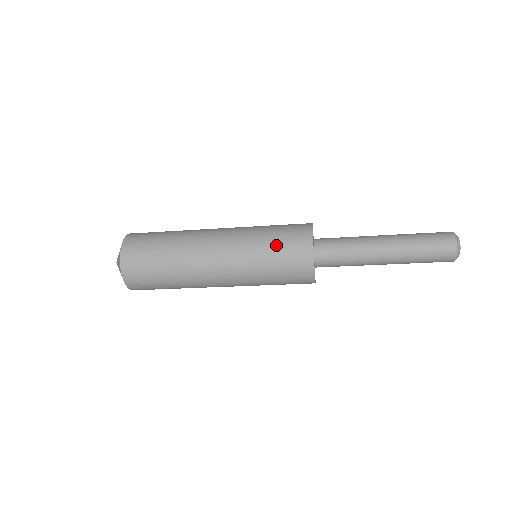
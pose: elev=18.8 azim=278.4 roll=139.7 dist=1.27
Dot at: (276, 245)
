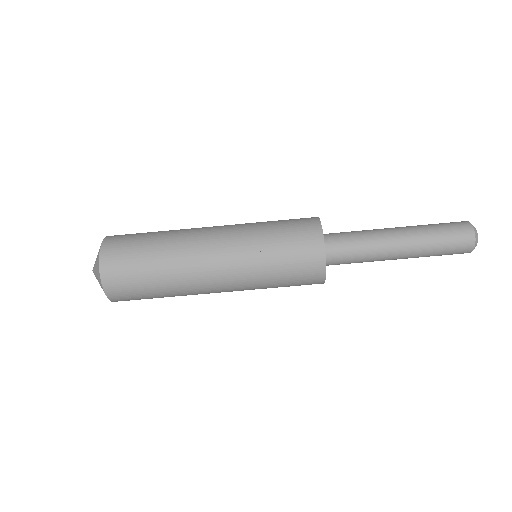
Dot at: (281, 229)
